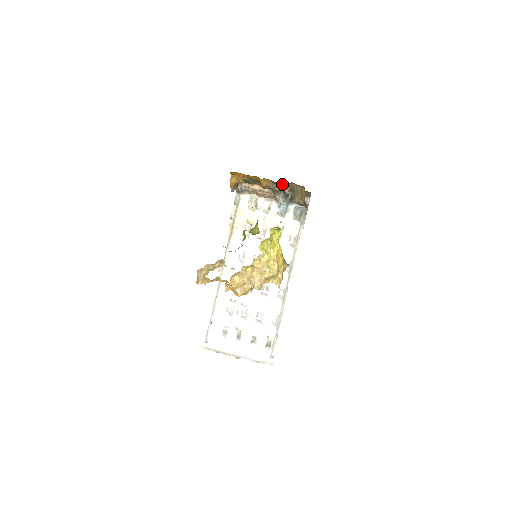
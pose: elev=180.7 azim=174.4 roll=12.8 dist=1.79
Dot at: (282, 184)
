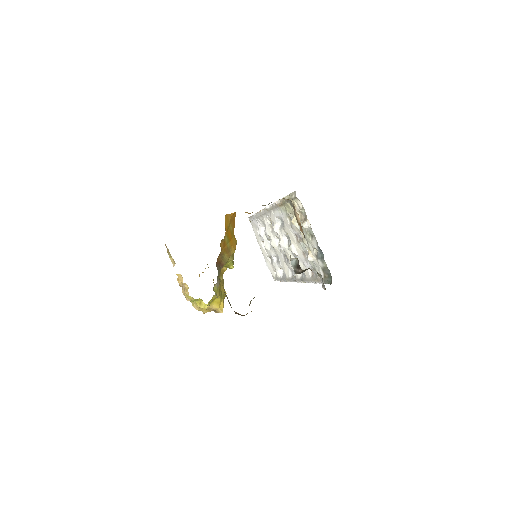
Dot at: occluded
